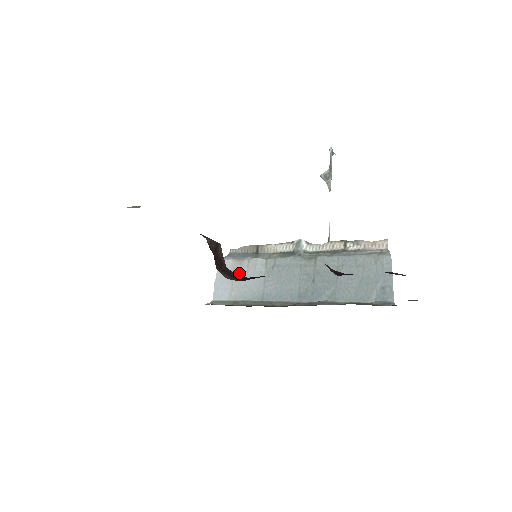
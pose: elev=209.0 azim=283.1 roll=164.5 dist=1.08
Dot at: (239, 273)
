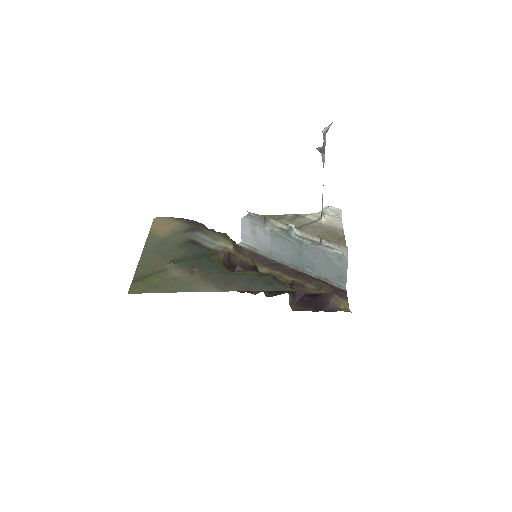
Dot at: (255, 232)
